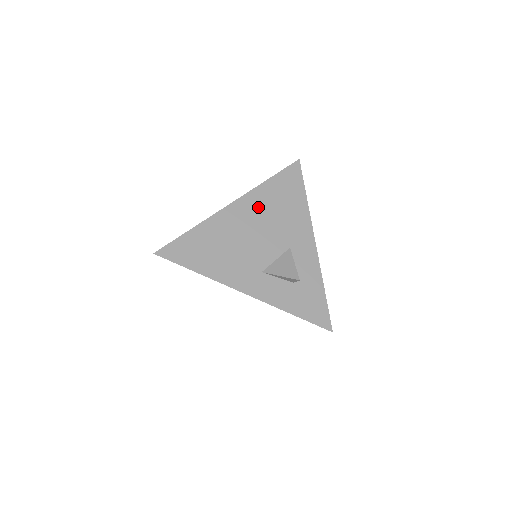
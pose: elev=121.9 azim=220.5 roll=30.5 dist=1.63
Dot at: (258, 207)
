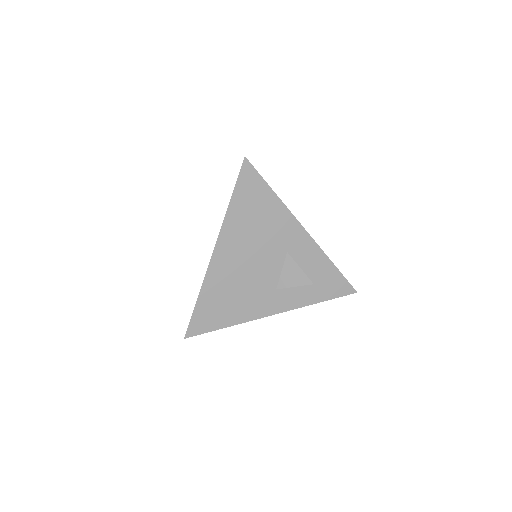
Dot at: (238, 237)
